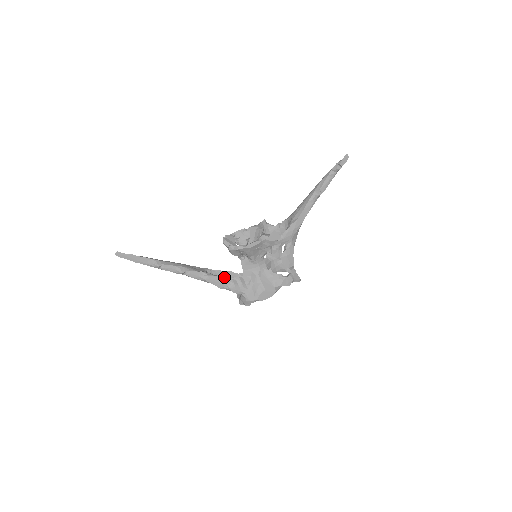
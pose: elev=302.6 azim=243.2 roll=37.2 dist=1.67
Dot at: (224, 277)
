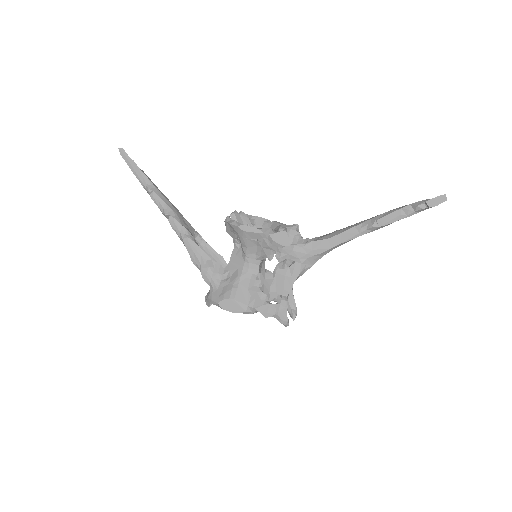
Dot at: (204, 252)
